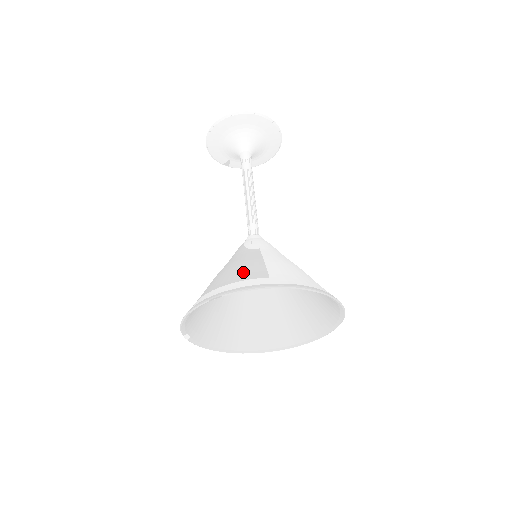
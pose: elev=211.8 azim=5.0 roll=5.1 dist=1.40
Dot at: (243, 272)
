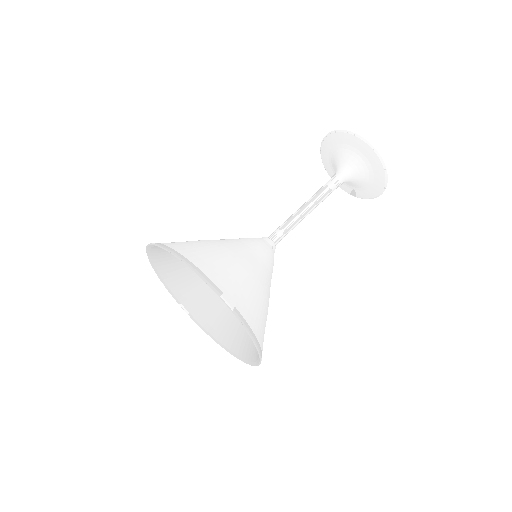
Dot at: occluded
